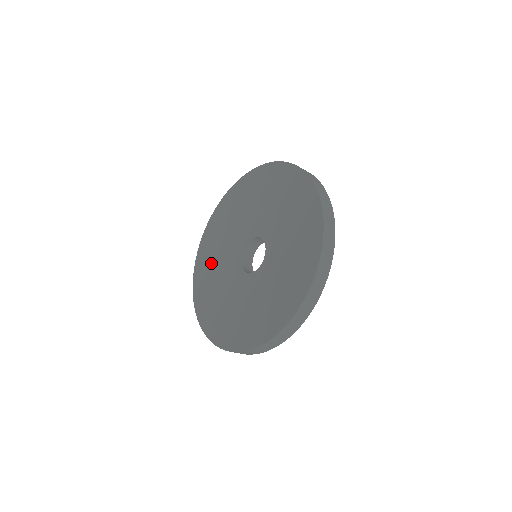
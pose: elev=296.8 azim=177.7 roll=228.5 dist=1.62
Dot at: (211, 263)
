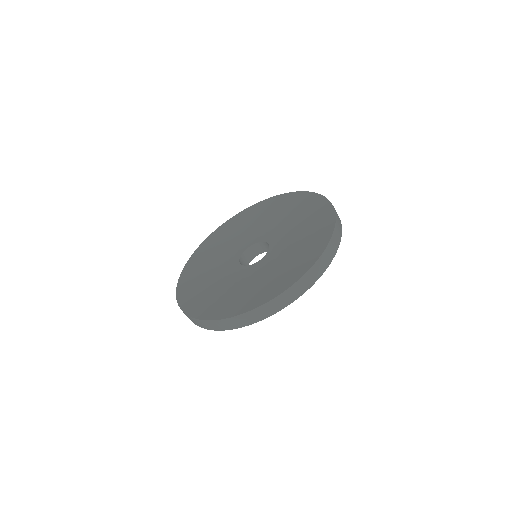
Dot at: (201, 273)
